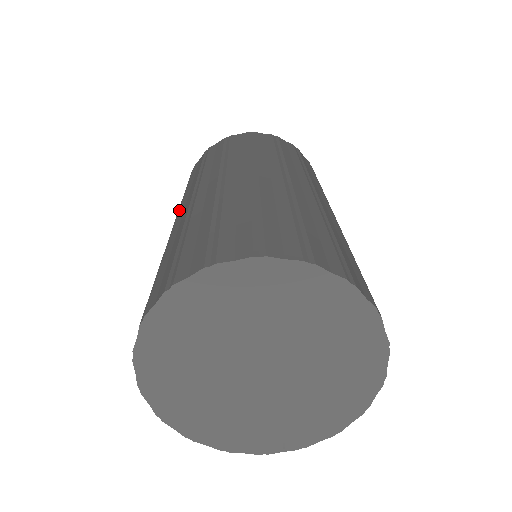
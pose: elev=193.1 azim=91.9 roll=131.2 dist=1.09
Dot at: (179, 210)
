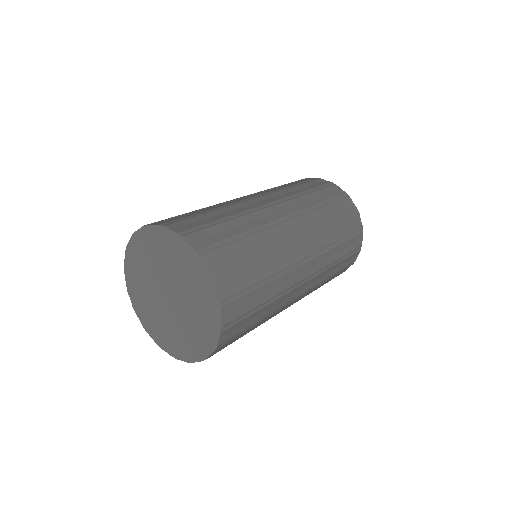
Dot at: occluded
